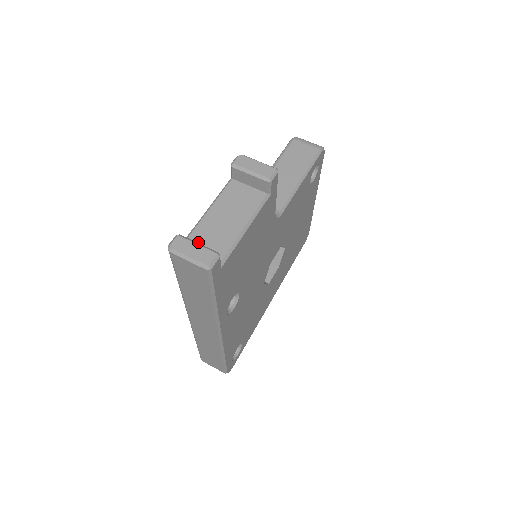
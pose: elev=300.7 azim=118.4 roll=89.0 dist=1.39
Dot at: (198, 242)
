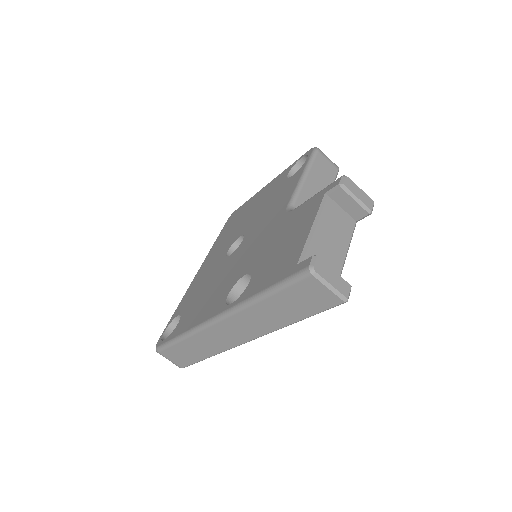
Dot at: occluded
